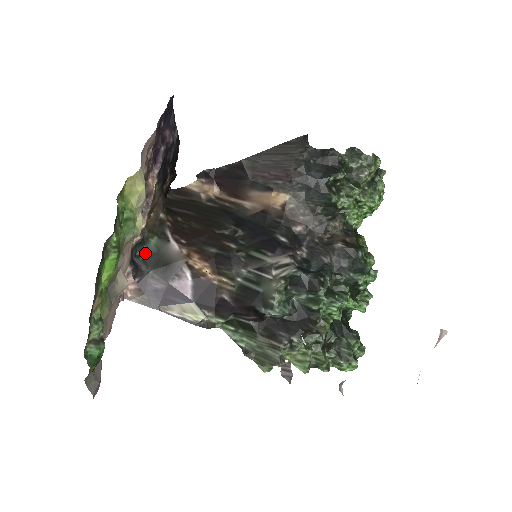
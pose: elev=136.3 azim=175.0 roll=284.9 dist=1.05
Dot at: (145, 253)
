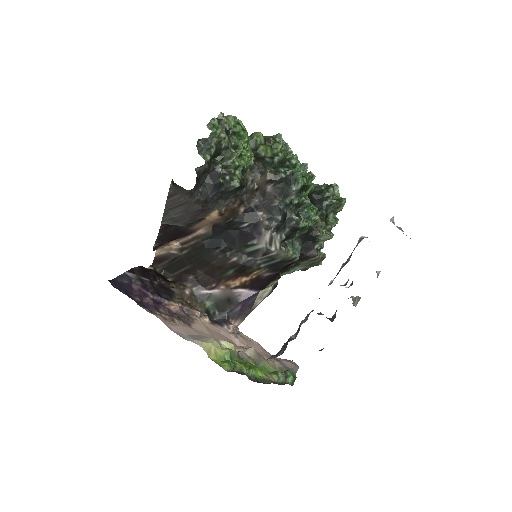
Dot at: (214, 312)
